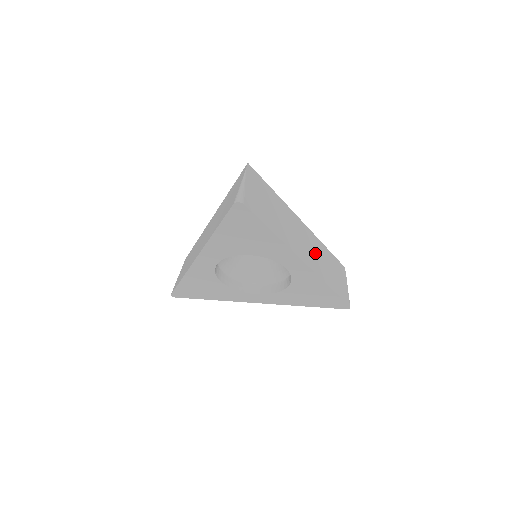
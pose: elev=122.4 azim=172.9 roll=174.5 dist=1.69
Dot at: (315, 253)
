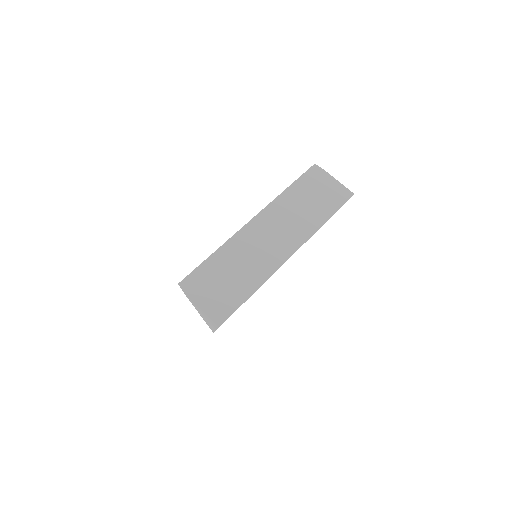
Dot at: (287, 222)
